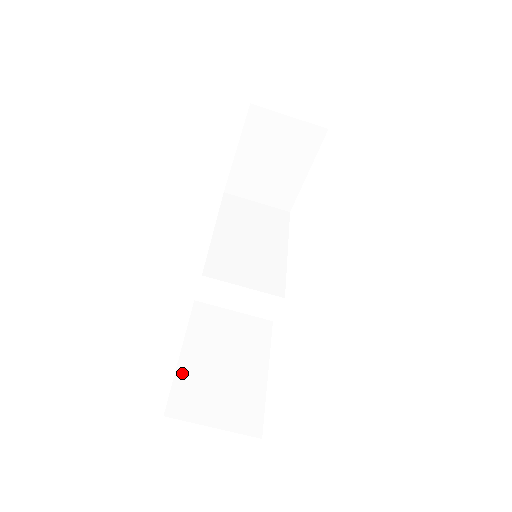
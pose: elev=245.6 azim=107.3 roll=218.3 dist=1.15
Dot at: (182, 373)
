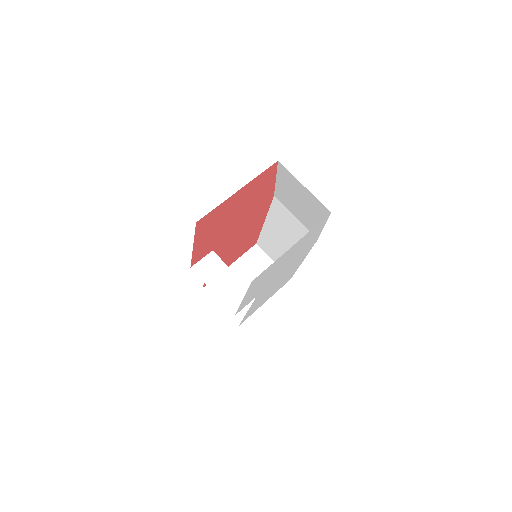
Dot at: occluded
